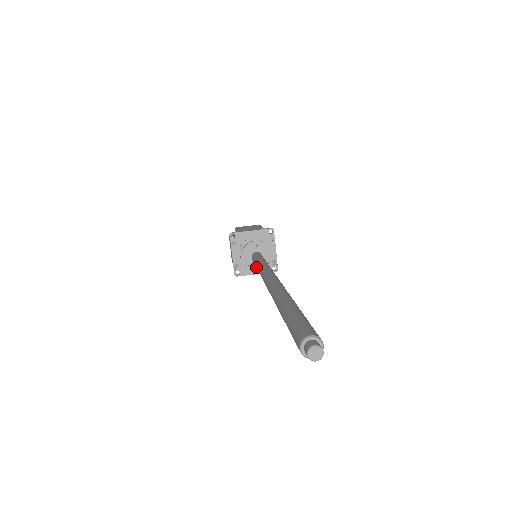
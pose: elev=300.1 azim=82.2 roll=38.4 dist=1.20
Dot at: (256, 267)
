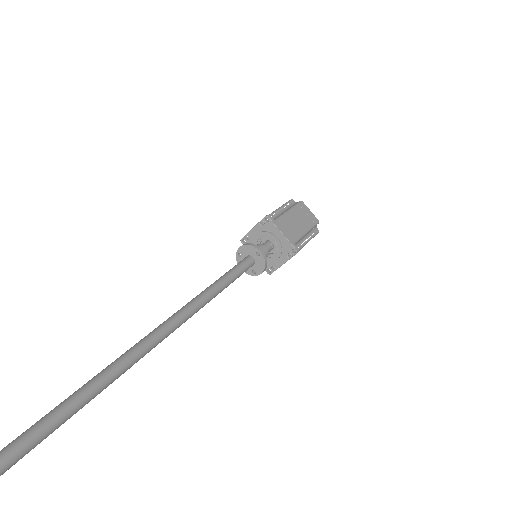
Dot at: occluded
